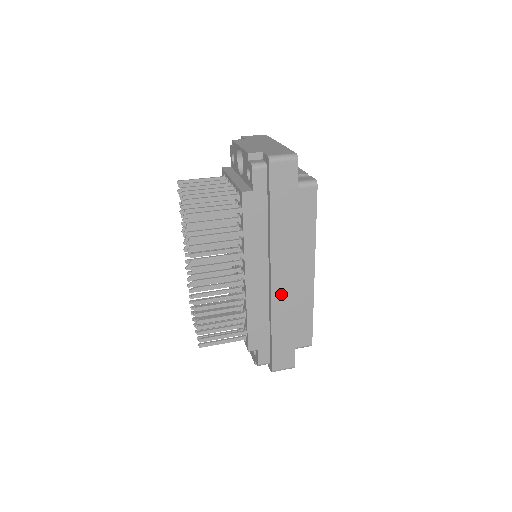
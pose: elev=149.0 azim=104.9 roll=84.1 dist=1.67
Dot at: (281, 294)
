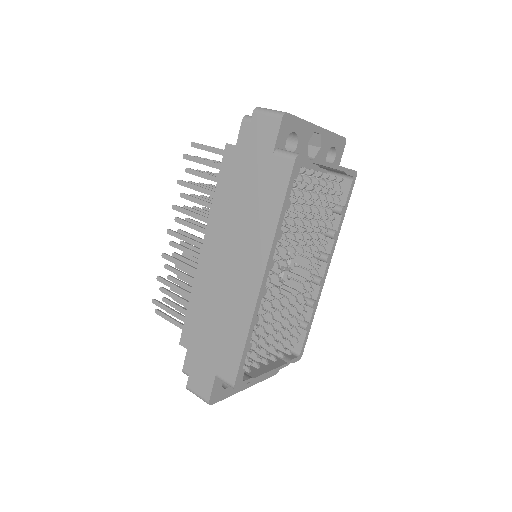
Dot at: (222, 287)
